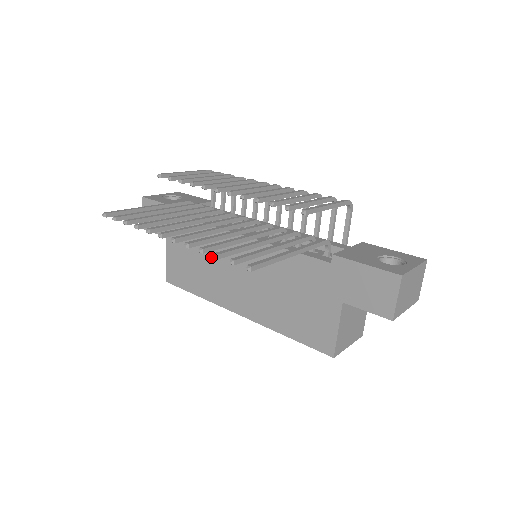
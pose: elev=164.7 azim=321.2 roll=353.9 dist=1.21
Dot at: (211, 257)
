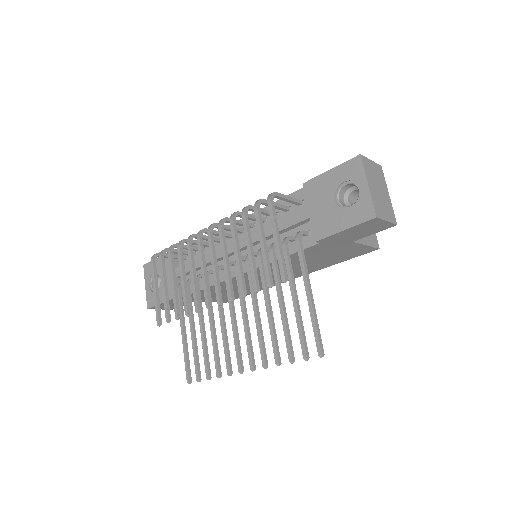
Dot at: (237, 287)
